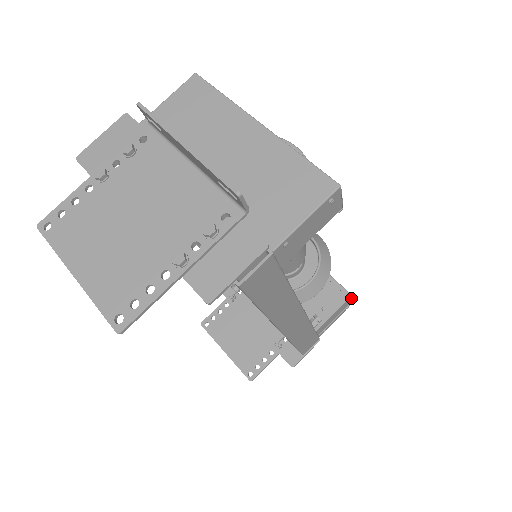
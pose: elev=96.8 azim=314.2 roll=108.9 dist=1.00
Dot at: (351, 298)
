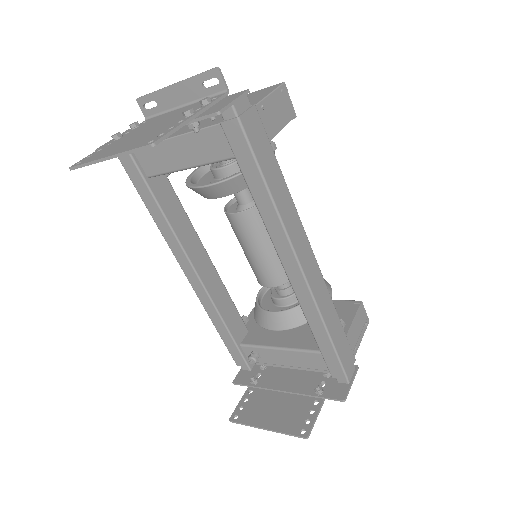
Dot at: (363, 309)
